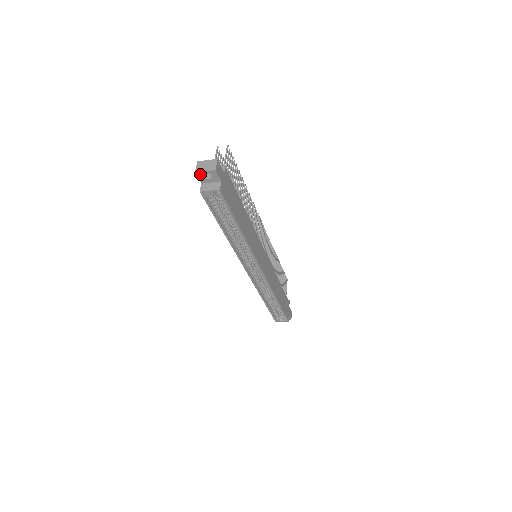
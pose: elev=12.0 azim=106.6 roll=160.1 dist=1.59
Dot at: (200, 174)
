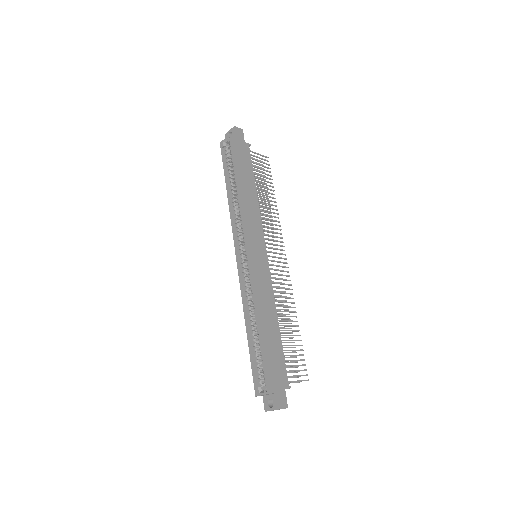
Dot at: (227, 135)
